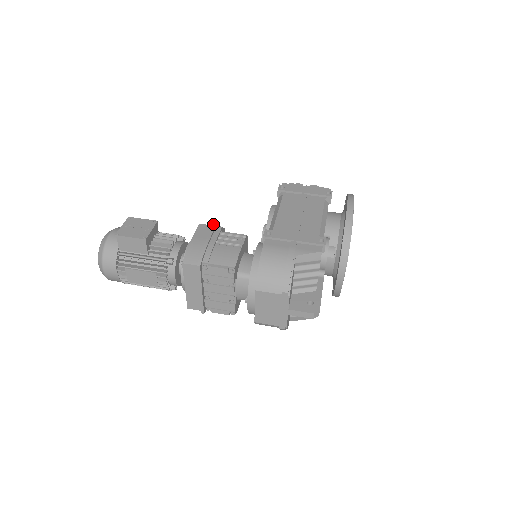
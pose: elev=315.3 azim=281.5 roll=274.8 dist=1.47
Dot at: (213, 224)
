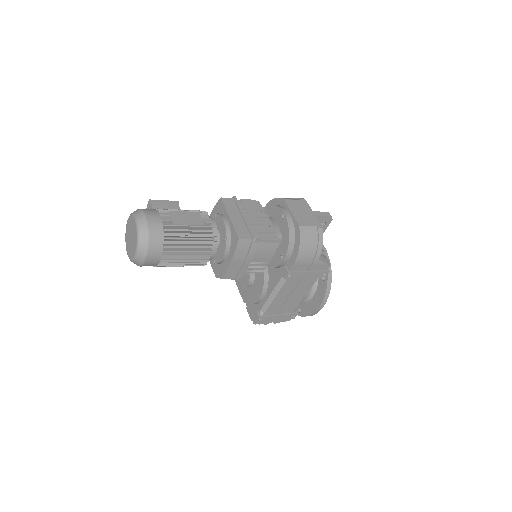
Dot at: occluded
